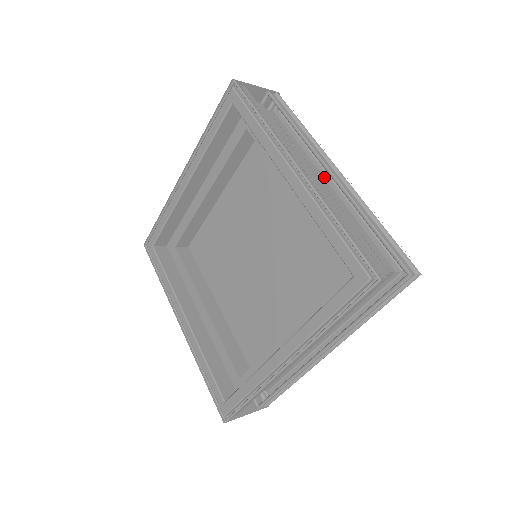
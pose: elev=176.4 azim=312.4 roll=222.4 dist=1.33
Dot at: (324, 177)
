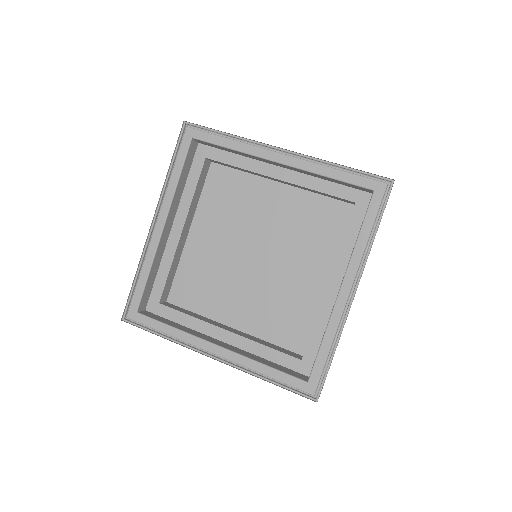
Dot at: occluded
